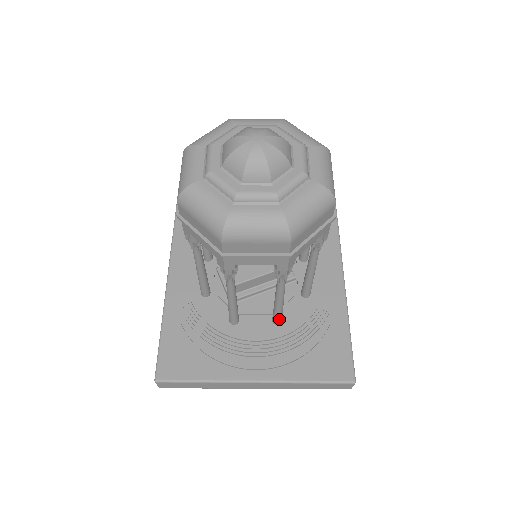
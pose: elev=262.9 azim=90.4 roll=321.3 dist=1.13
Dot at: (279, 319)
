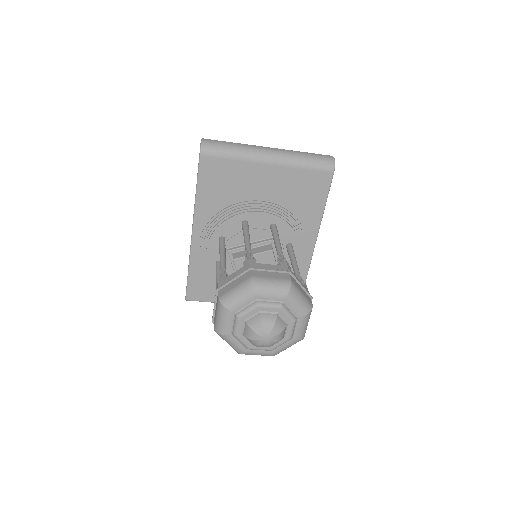
Dot at: occluded
